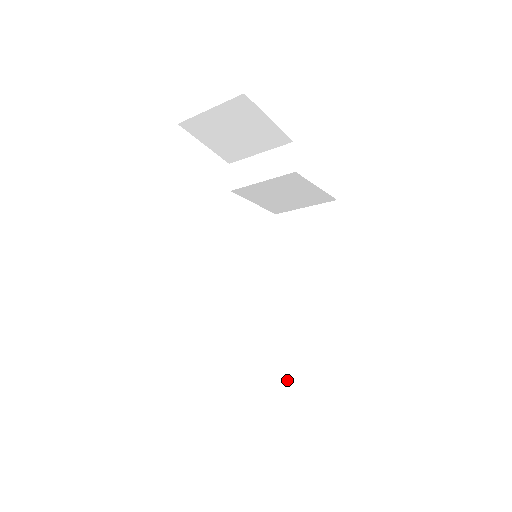
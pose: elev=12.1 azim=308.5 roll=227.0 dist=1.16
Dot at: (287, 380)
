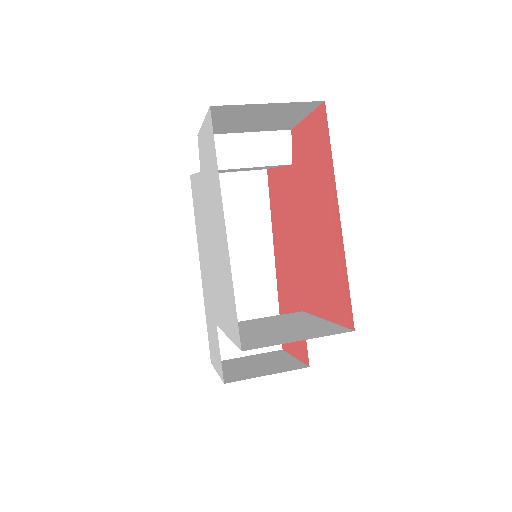
Dot at: (232, 348)
